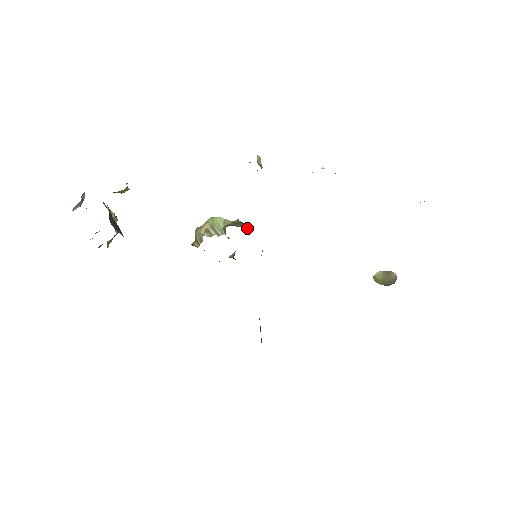
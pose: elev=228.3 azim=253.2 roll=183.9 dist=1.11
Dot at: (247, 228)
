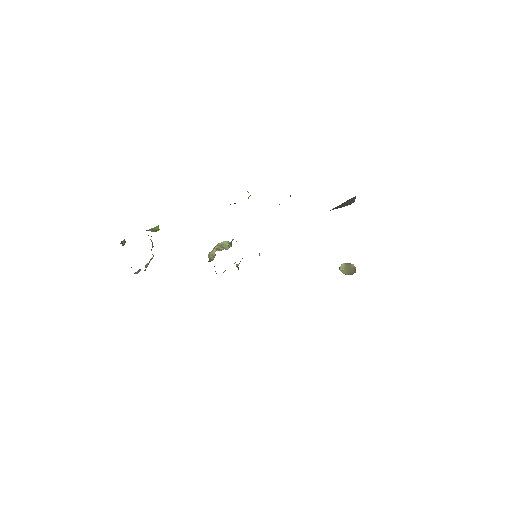
Dot at: occluded
